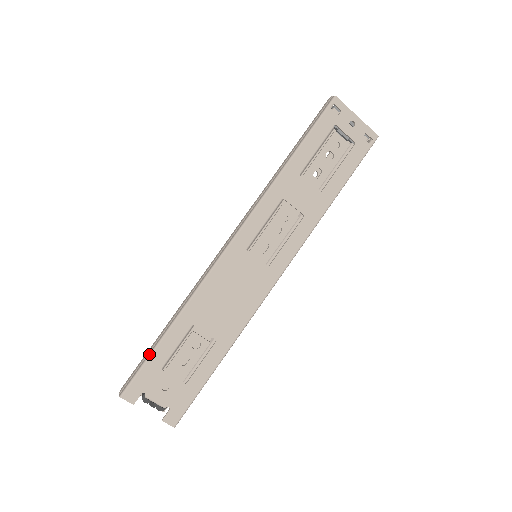
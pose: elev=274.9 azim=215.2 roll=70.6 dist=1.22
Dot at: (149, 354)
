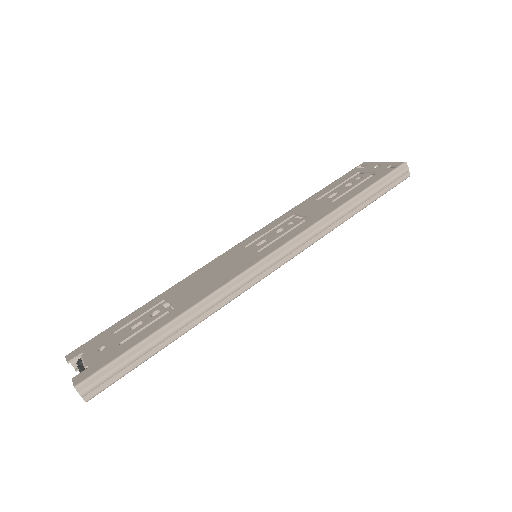
Dot at: (116, 324)
